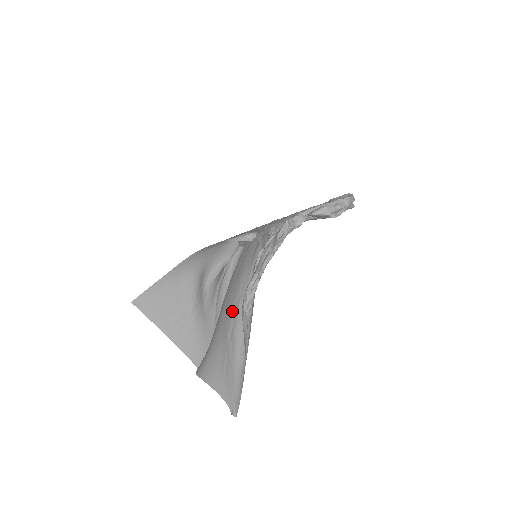
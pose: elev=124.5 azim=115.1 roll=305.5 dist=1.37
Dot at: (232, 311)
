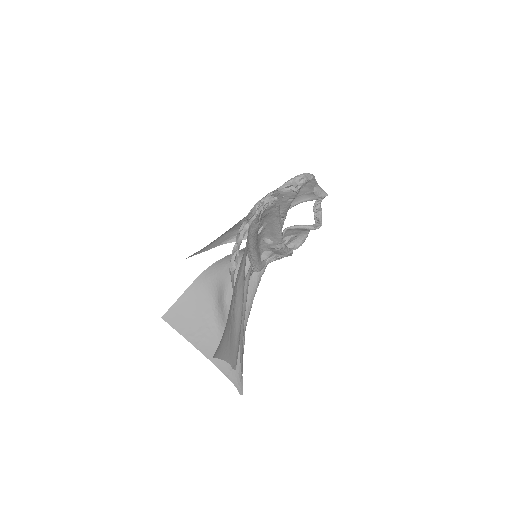
Dot at: (233, 293)
